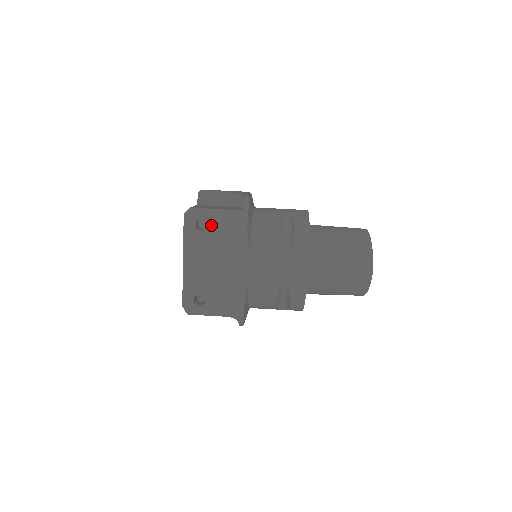
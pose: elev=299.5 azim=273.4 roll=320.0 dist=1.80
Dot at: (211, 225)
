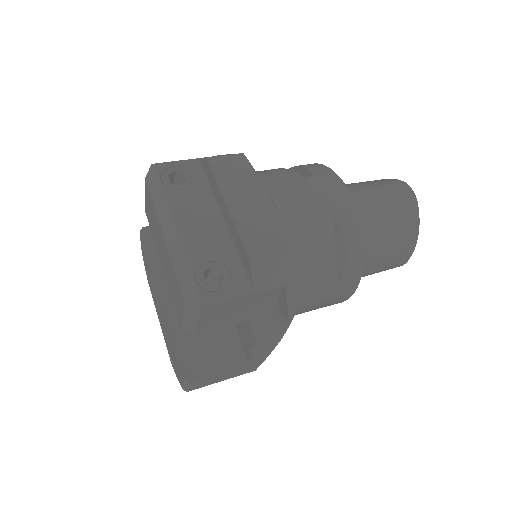
Dot at: (191, 176)
